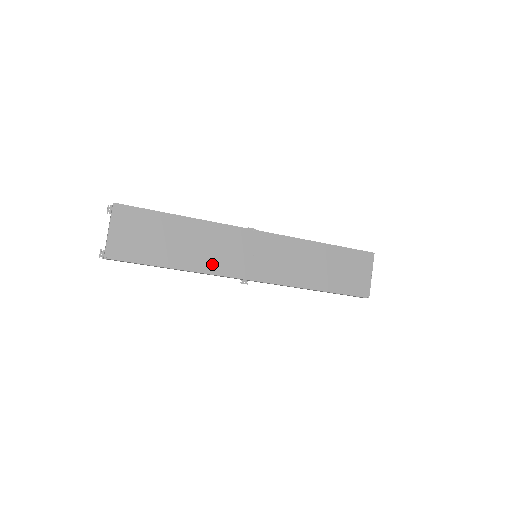
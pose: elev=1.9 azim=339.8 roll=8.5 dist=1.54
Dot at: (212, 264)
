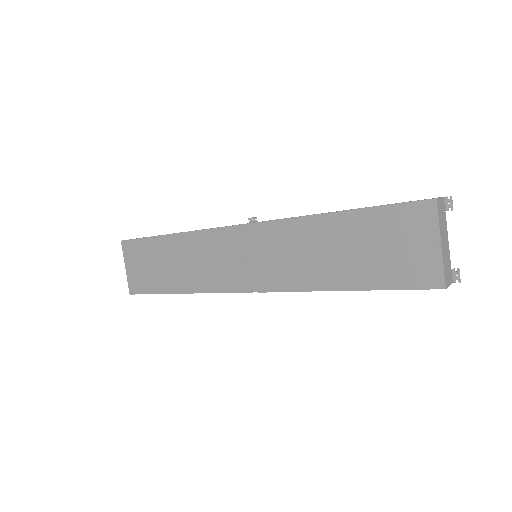
Dot at: (205, 281)
